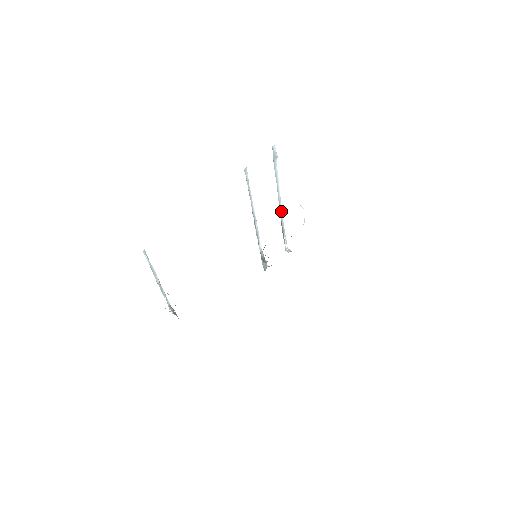
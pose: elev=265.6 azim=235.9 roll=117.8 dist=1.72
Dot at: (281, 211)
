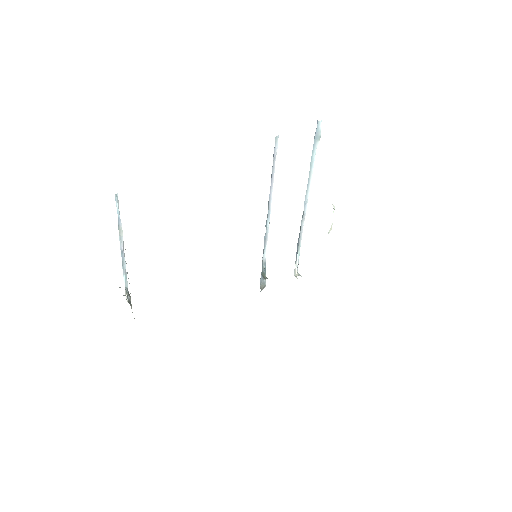
Dot at: (304, 217)
